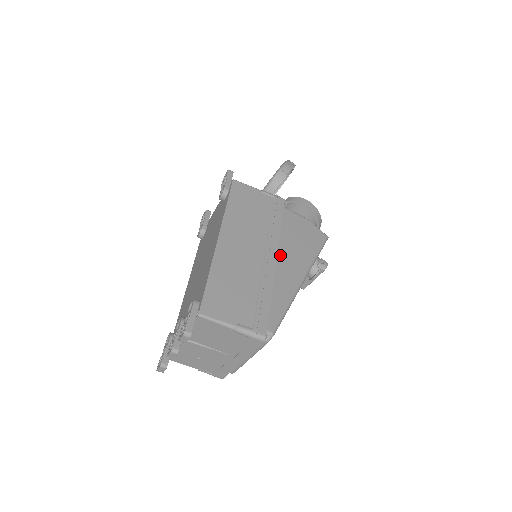
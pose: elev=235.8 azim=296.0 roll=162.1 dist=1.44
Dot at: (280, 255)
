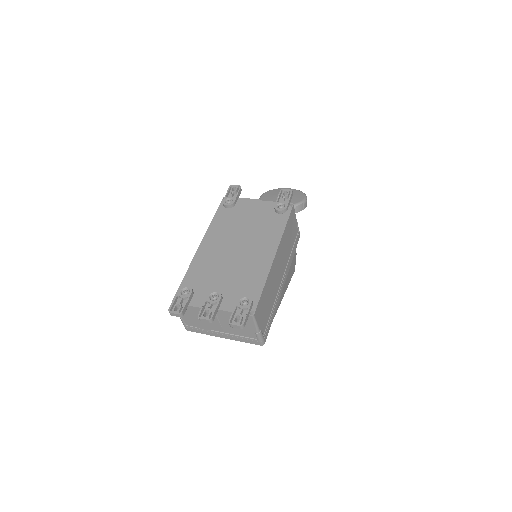
Dot at: occluded
